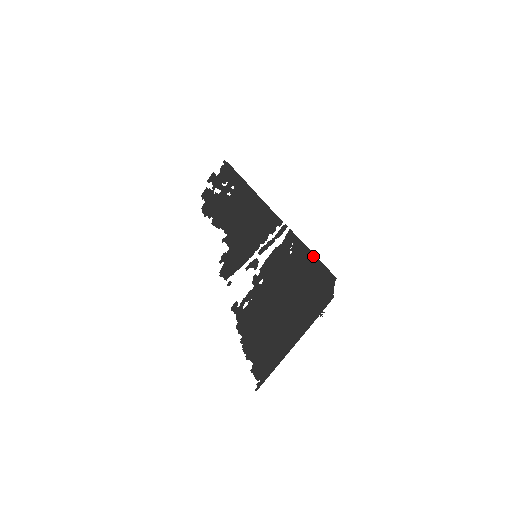
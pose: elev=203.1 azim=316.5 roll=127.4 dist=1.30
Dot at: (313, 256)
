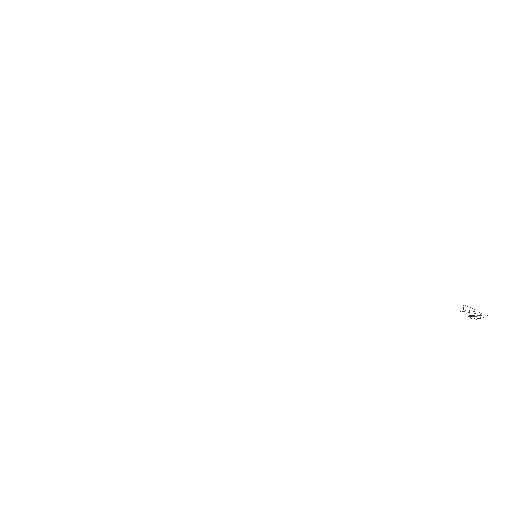
Dot at: occluded
